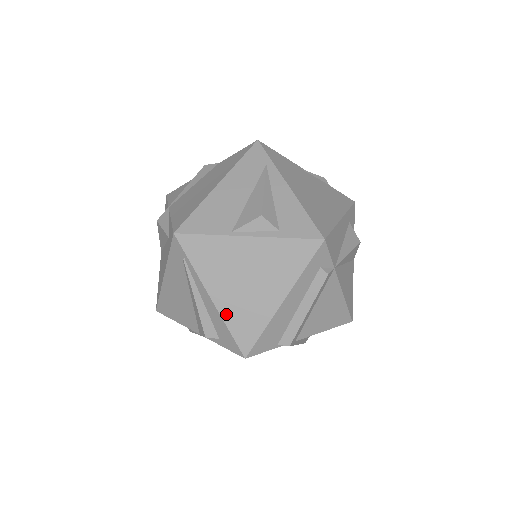
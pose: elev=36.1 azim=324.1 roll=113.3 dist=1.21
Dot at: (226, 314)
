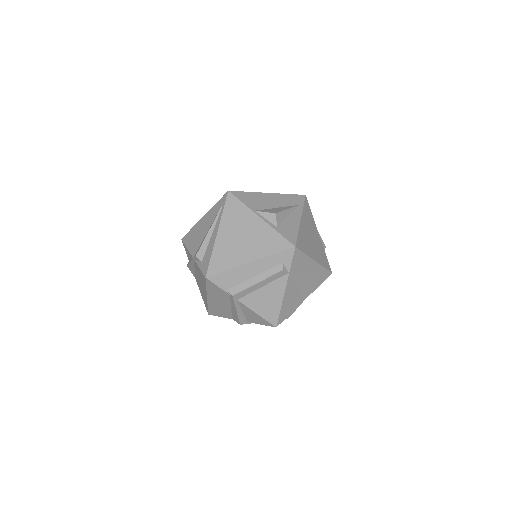
Dot at: (217, 247)
